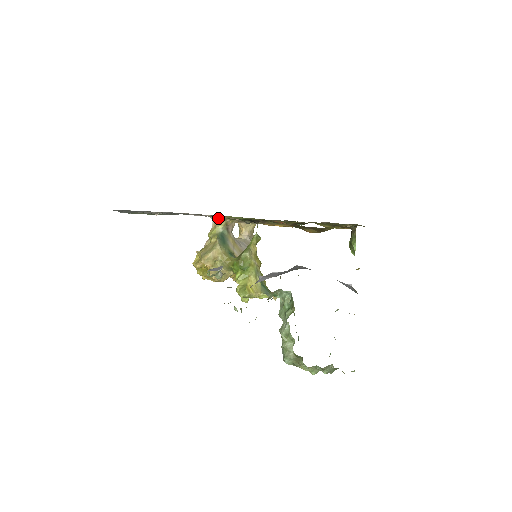
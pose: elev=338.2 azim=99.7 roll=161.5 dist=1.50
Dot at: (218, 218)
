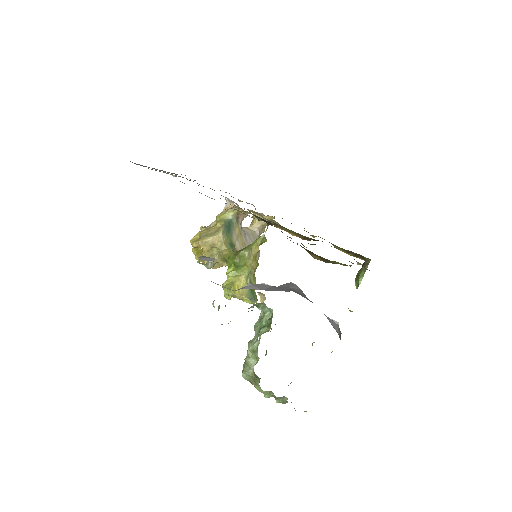
Dot at: (232, 203)
